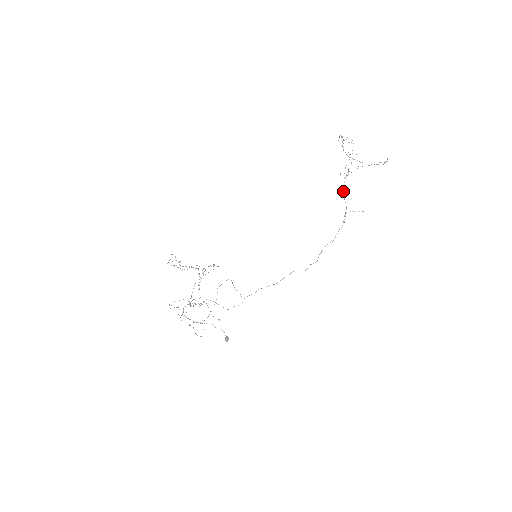
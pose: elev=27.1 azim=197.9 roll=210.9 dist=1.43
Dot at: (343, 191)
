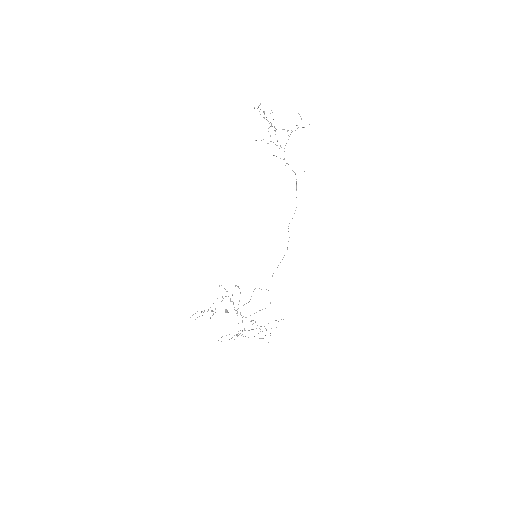
Dot at: occluded
